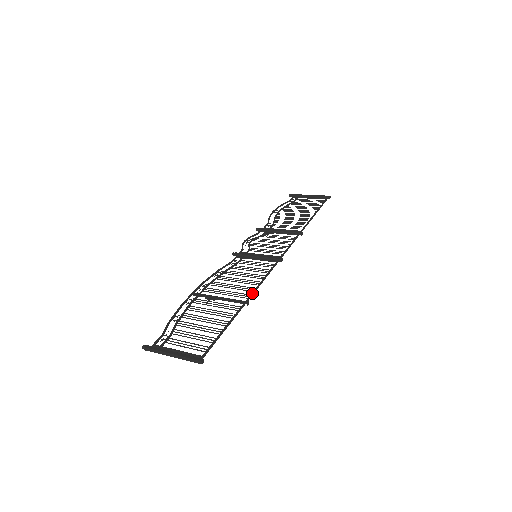
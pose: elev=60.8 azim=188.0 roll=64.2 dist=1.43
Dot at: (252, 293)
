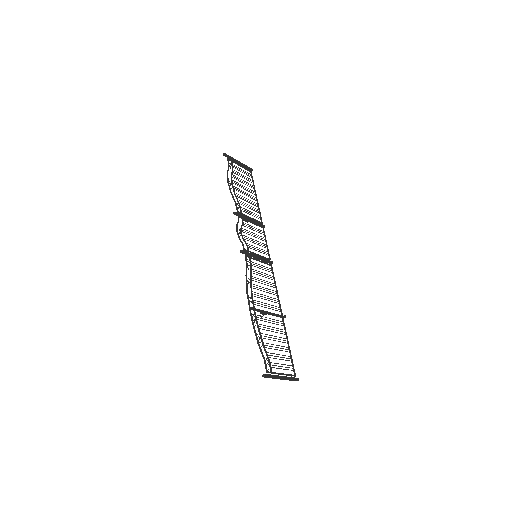
Dot at: occluded
